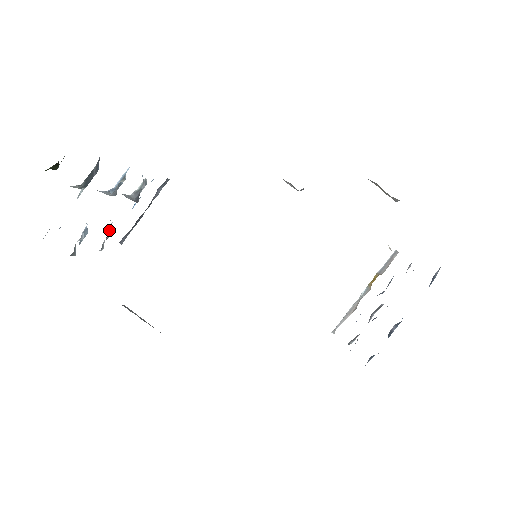
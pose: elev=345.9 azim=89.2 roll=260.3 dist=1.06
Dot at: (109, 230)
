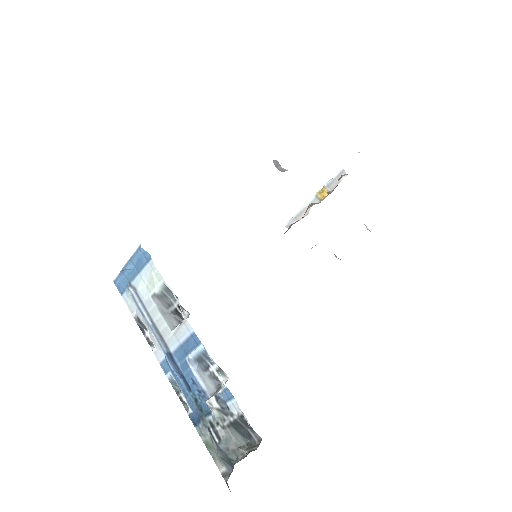
Dot at: (138, 322)
